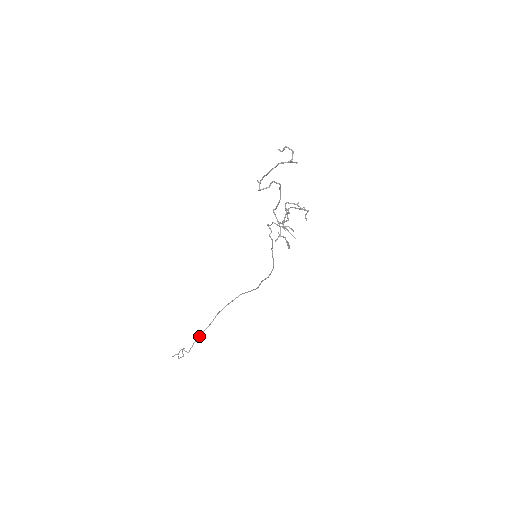
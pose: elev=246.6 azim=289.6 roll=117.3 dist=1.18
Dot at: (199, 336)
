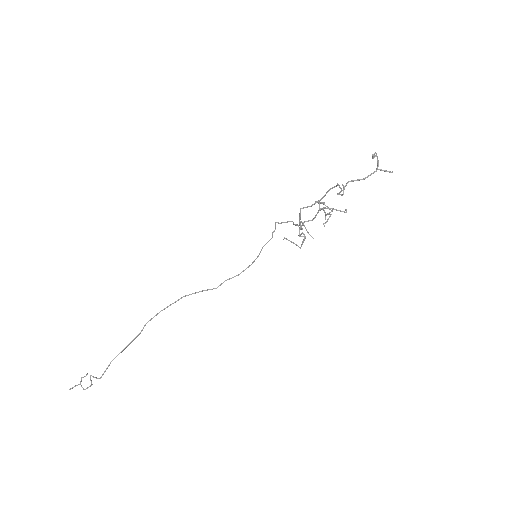
Dot at: occluded
